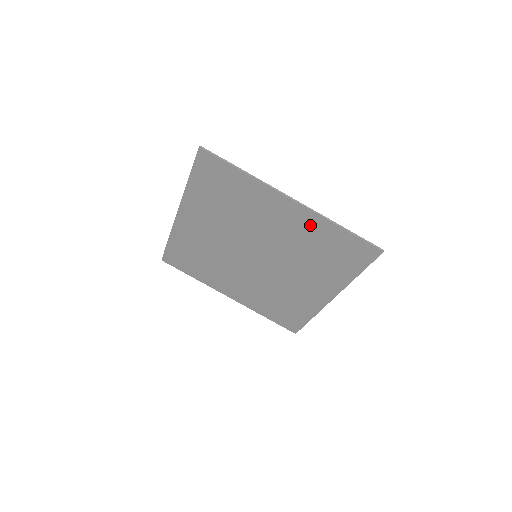
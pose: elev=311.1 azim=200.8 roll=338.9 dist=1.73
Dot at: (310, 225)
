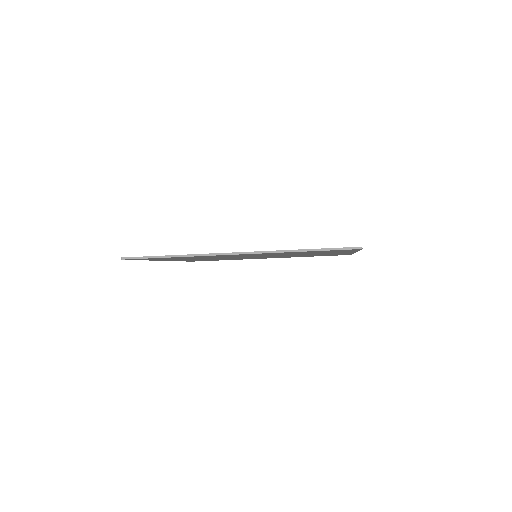
Dot at: occluded
